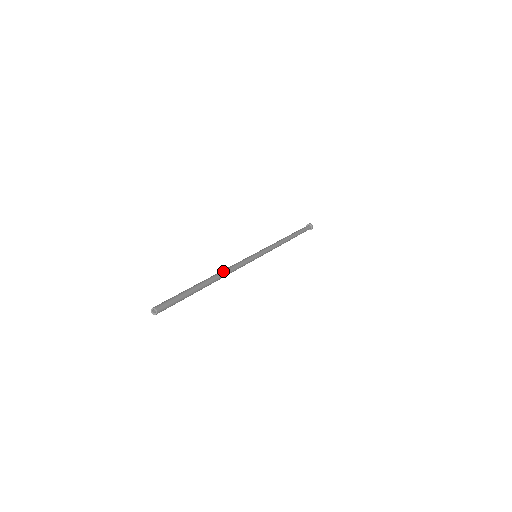
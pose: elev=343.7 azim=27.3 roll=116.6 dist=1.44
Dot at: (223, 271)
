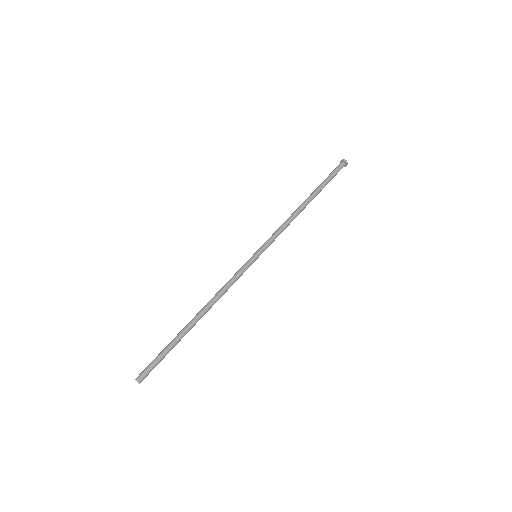
Dot at: (213, 304)
